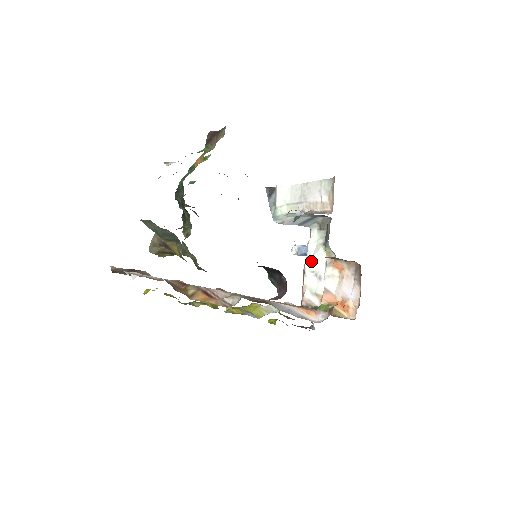
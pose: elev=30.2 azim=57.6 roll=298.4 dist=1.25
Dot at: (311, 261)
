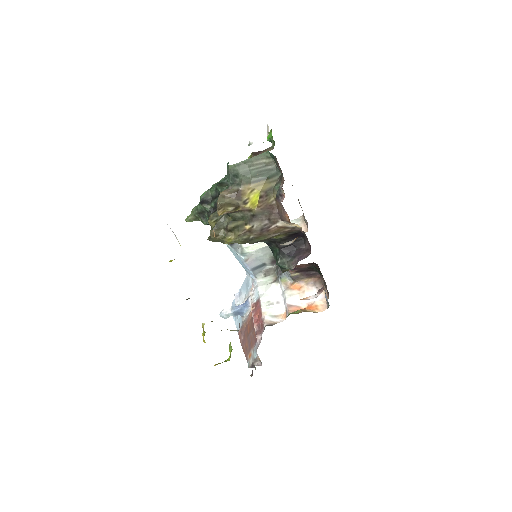
Dot at: (265, 294)
